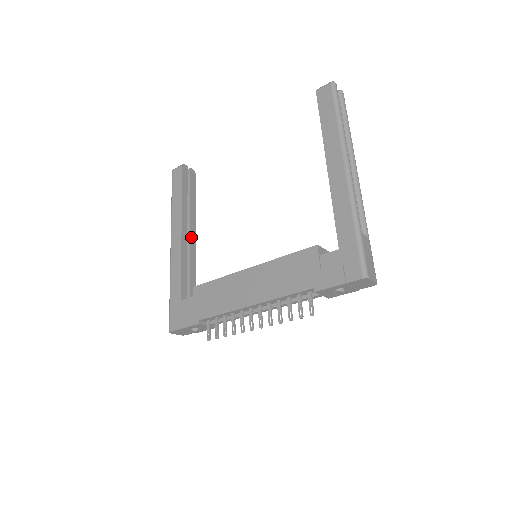
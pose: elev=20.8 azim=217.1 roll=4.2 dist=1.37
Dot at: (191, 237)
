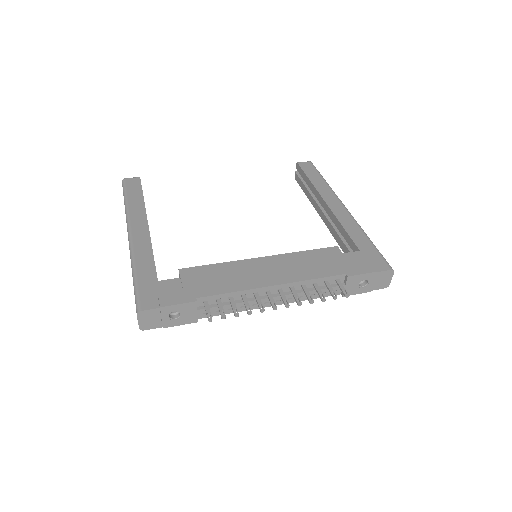
Dot at: occluded
